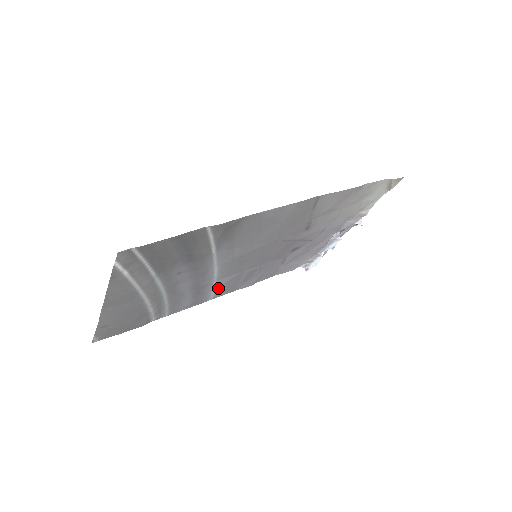
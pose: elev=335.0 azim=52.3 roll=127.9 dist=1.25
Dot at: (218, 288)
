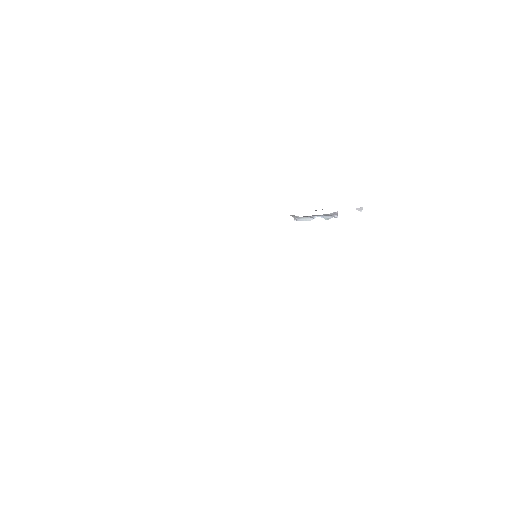
Dot at: occluded
